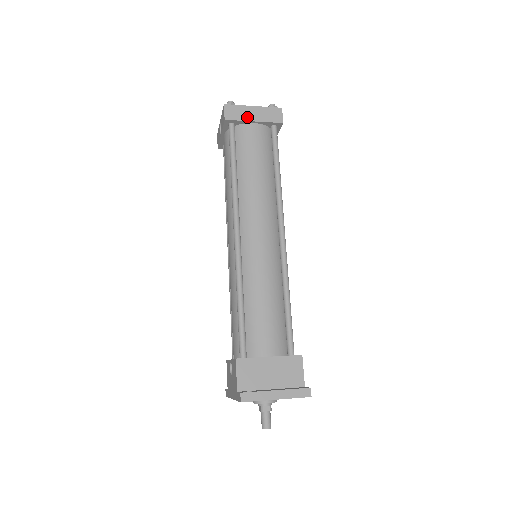
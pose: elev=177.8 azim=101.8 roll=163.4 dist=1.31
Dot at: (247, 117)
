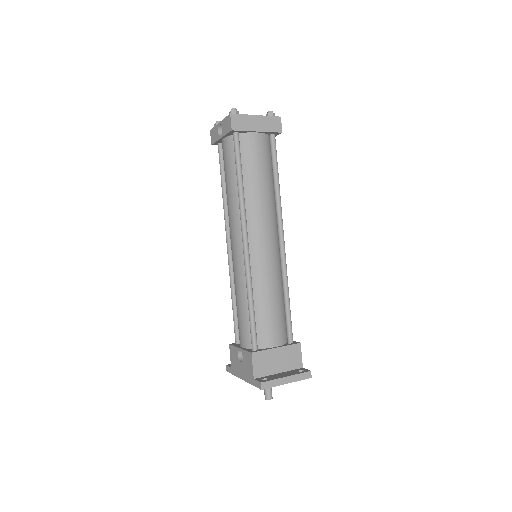
Dot at: (251, 127)
